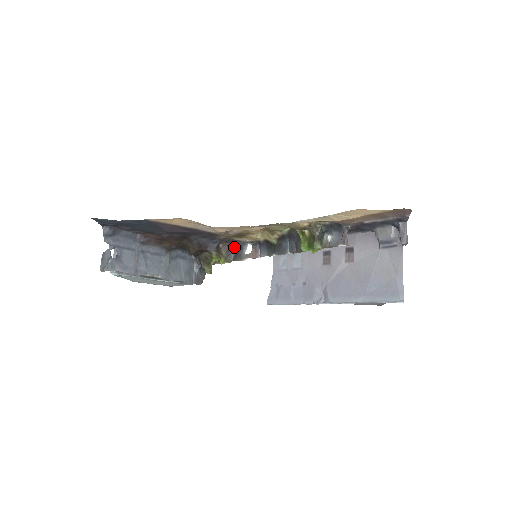
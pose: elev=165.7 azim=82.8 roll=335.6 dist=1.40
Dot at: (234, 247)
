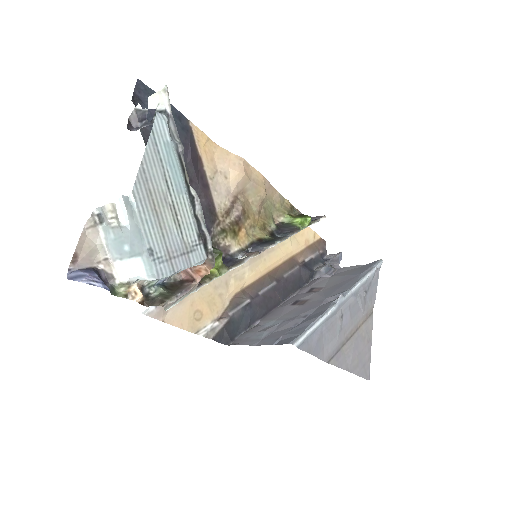
Dot at: occluded
